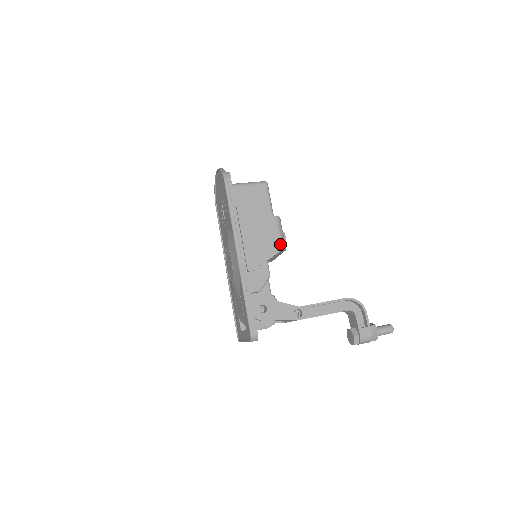
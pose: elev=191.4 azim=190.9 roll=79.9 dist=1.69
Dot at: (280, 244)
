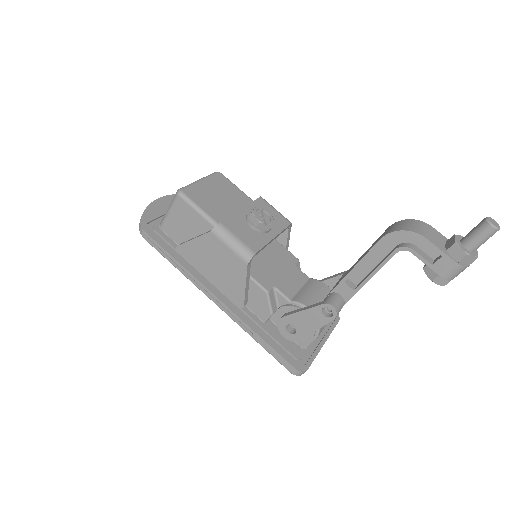
Dot at: (240, 259)
